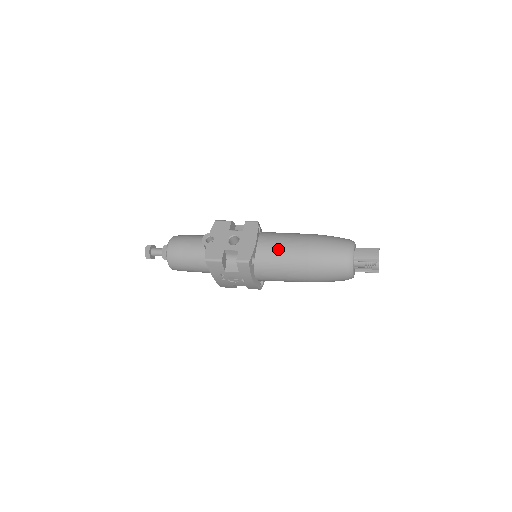
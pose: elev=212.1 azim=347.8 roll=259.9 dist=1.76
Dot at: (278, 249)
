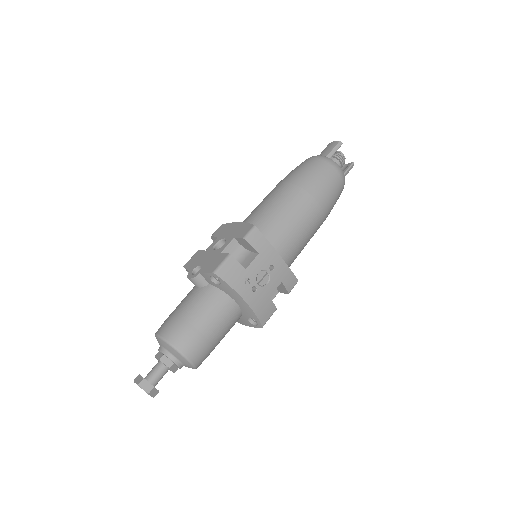
Dot at: (265, 207)
